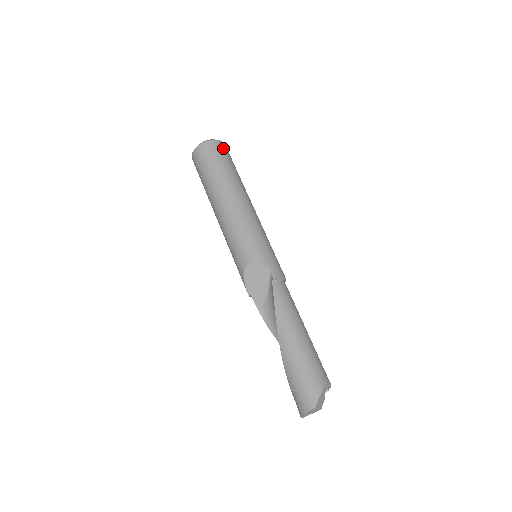
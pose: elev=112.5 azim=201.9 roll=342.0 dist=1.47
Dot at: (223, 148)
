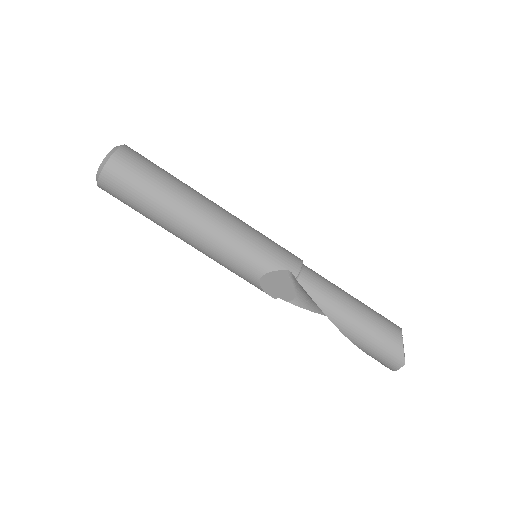
Dot at: (130, 157)
